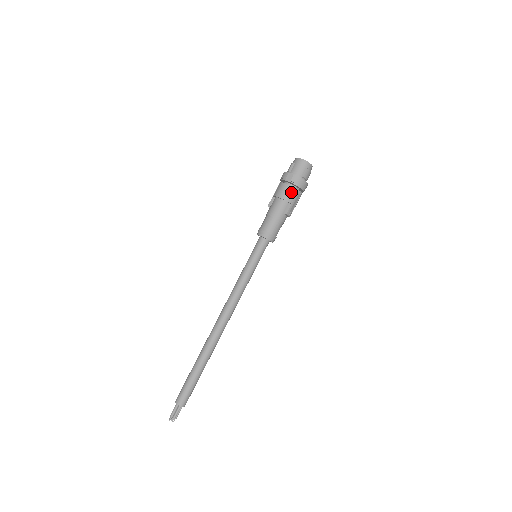
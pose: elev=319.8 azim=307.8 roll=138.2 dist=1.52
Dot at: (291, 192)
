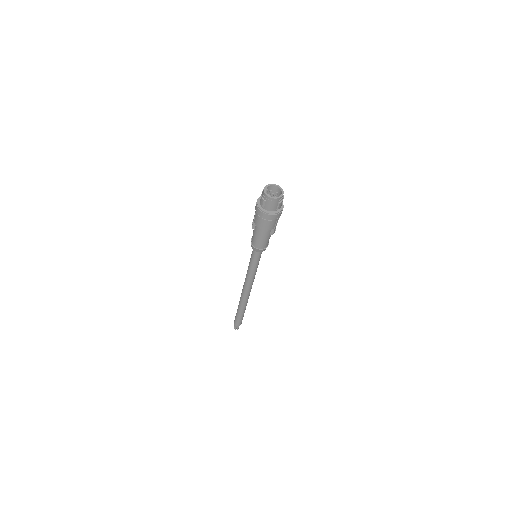
Dot at: (271, 224)
